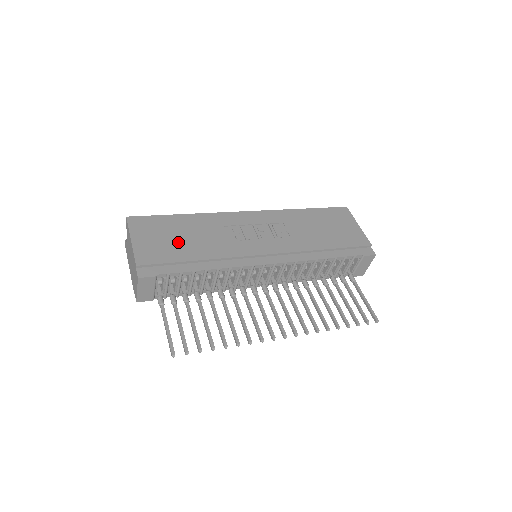
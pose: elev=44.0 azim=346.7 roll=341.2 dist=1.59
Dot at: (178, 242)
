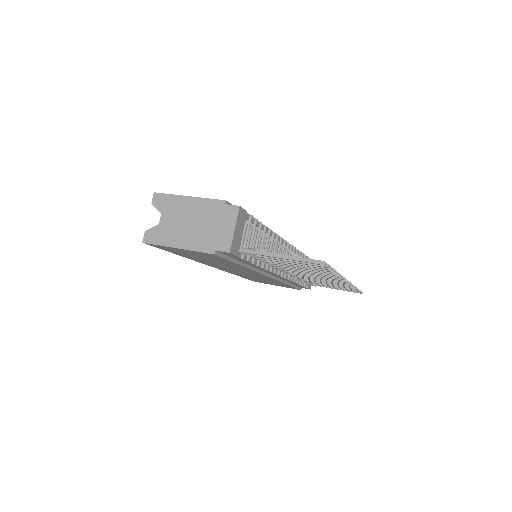
Dot at: occluded
